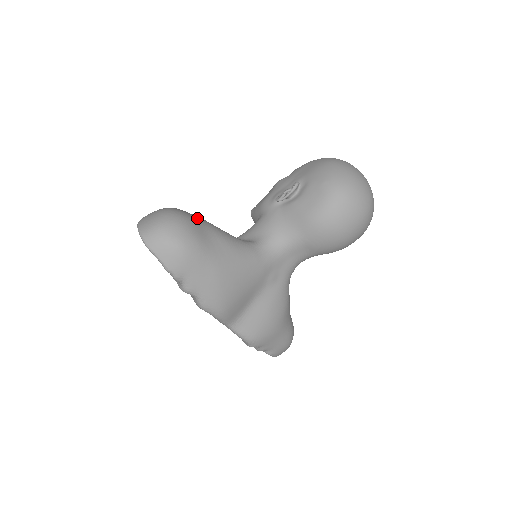
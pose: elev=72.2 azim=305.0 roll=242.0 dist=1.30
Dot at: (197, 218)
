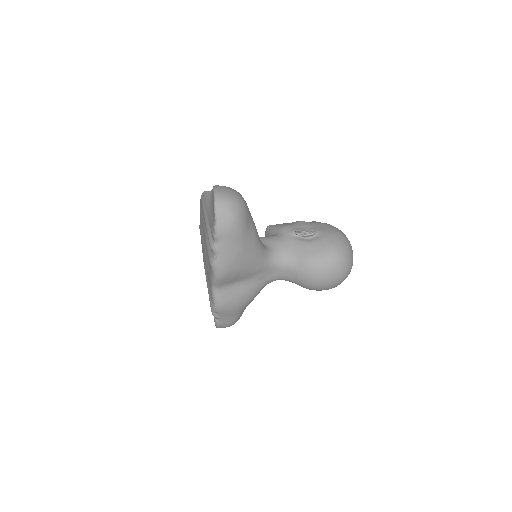
Dot at: occluded
